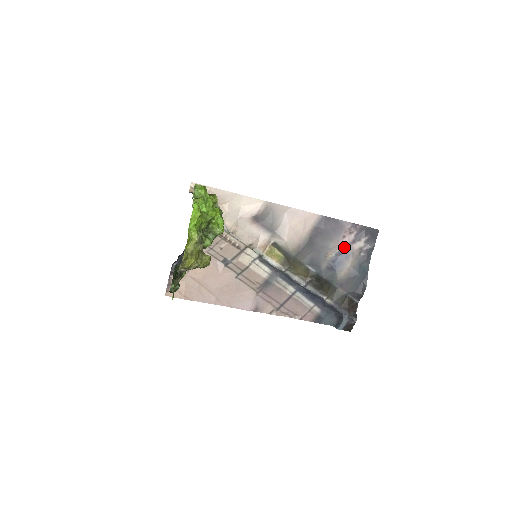
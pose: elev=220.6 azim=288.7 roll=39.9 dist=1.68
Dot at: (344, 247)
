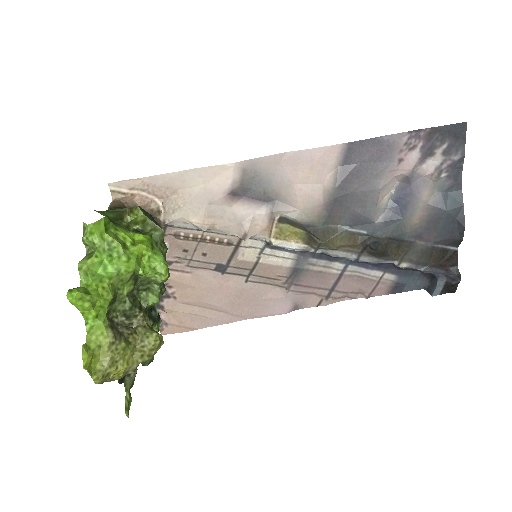
Dot at: (406, 176)
